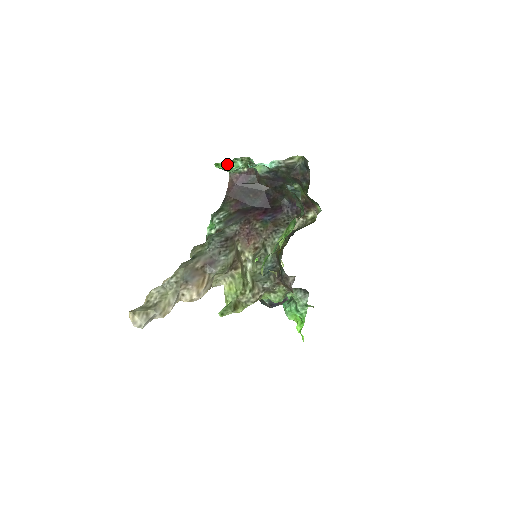
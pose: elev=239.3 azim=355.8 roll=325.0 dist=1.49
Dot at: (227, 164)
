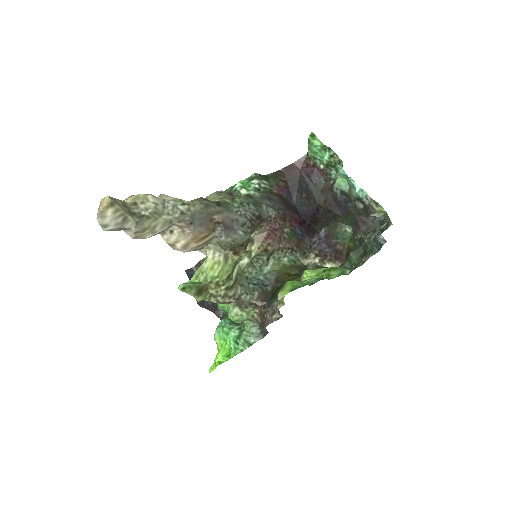
Dot at: (322, 145)
